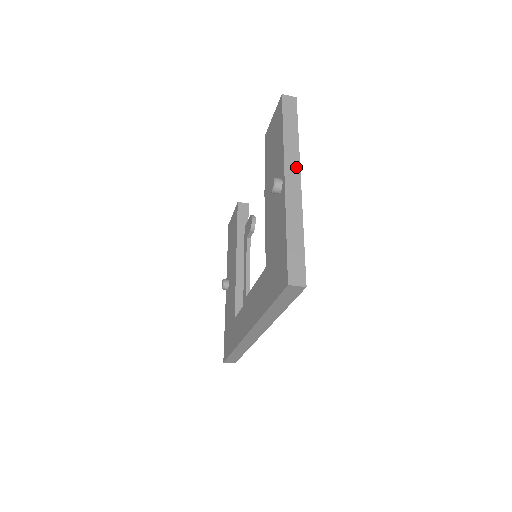
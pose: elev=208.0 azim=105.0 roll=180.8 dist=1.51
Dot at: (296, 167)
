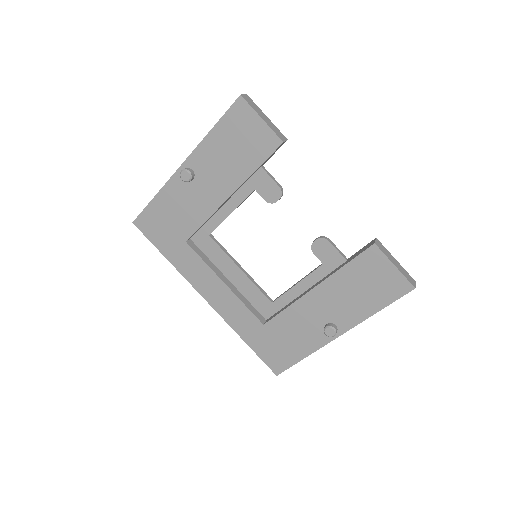
Dot at: occluded
